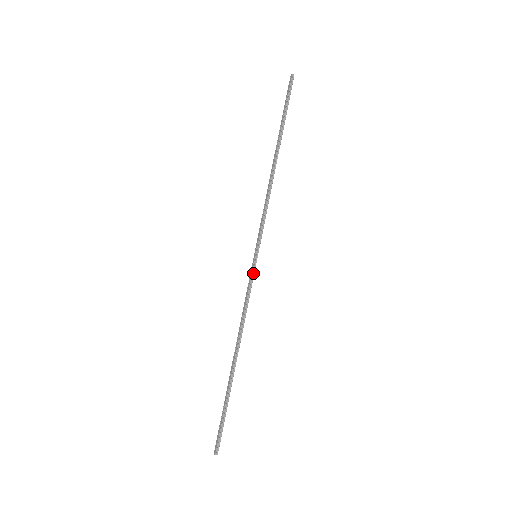
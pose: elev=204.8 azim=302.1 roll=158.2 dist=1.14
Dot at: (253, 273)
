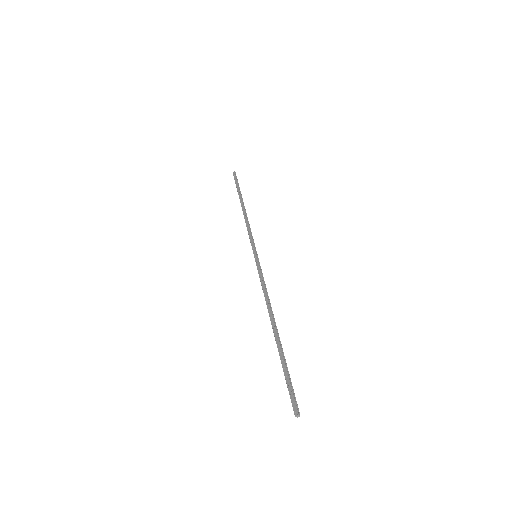
Dot at: (259, 265)
